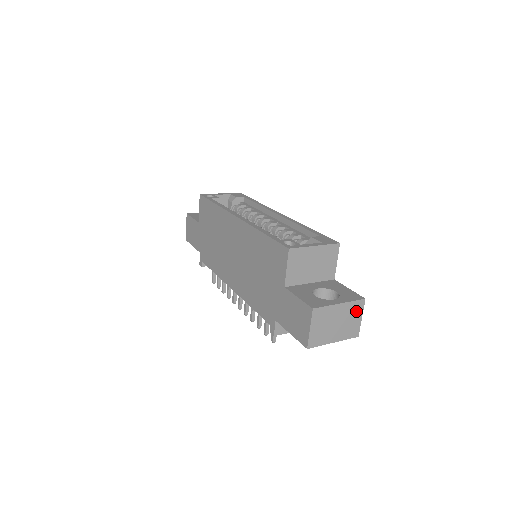
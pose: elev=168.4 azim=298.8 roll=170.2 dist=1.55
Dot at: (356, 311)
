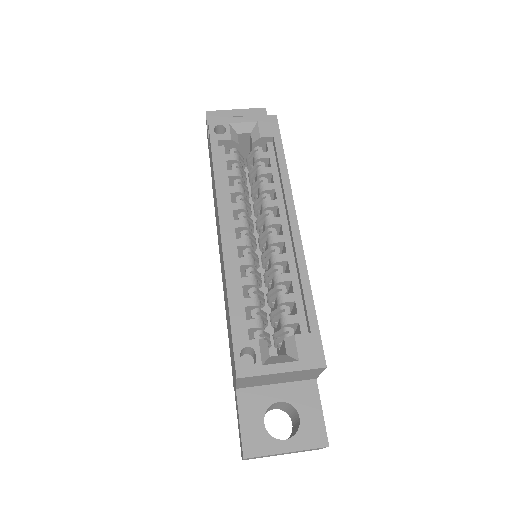
Dot at: occluded
